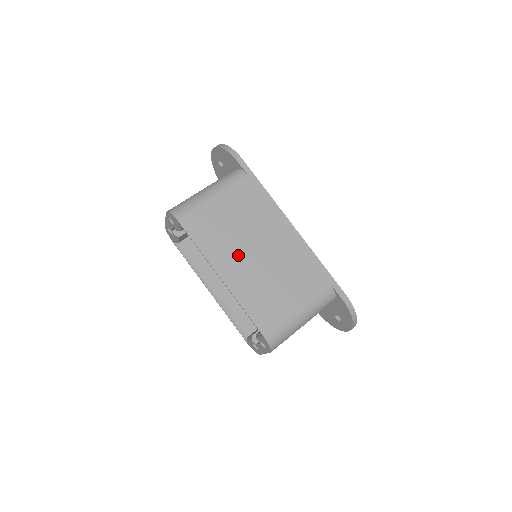
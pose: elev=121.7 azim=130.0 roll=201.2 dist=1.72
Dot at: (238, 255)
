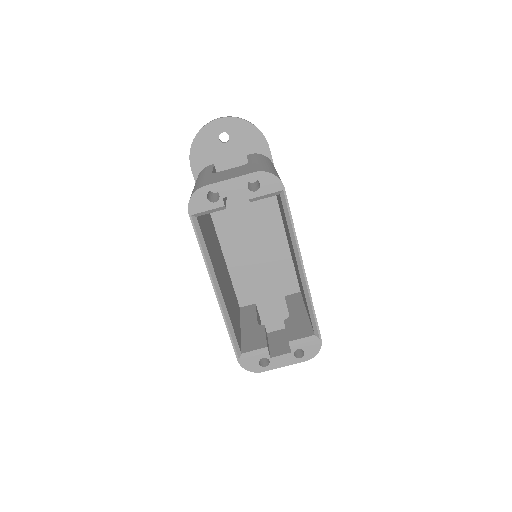
Dot at: occluded
